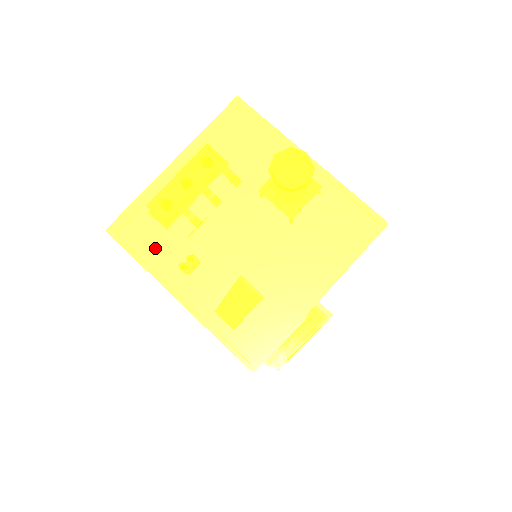
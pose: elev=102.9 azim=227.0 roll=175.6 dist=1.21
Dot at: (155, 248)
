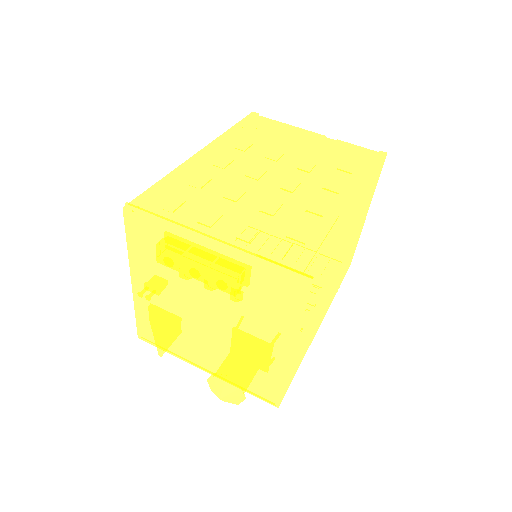
Dot at: (150, 246)
